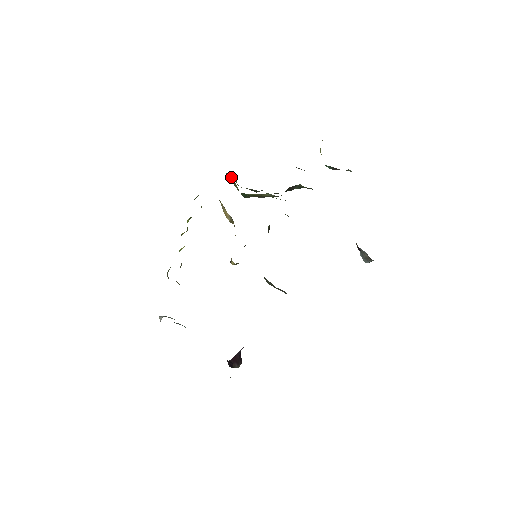
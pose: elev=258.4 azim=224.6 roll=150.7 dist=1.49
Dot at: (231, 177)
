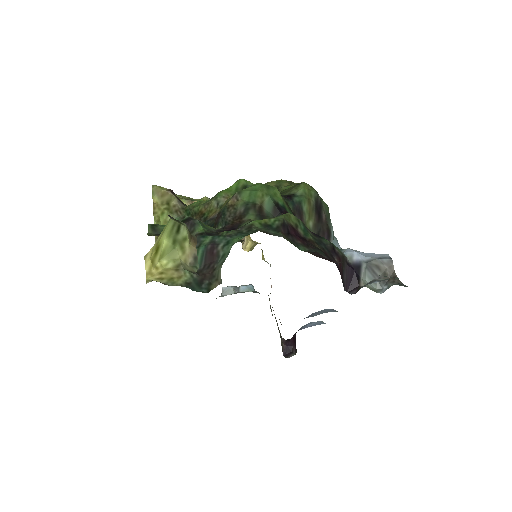
Dot at: (161, 195)
